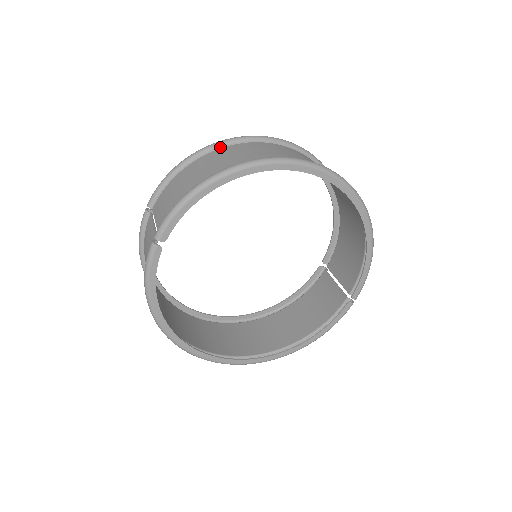
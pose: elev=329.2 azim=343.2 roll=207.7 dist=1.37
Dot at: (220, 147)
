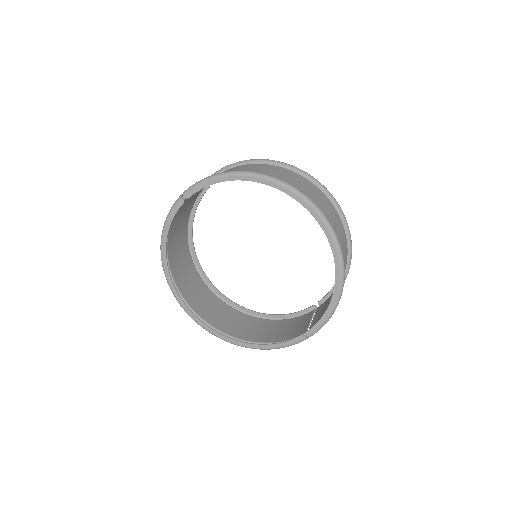
Dot at: (270, 164)
